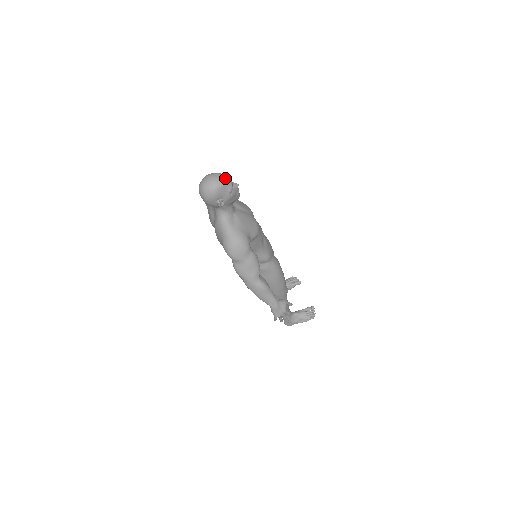
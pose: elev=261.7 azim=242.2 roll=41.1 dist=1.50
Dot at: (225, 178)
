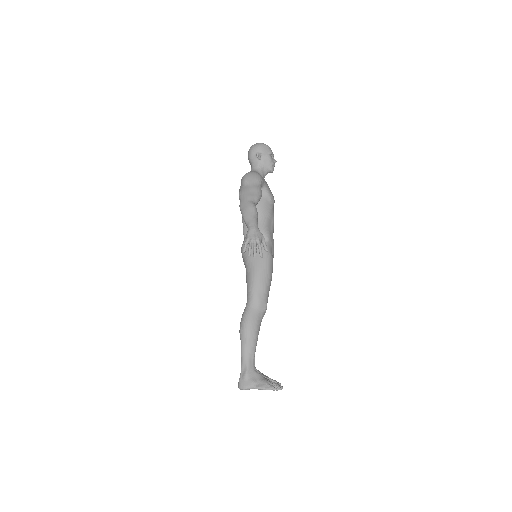
Dot at: occluded
